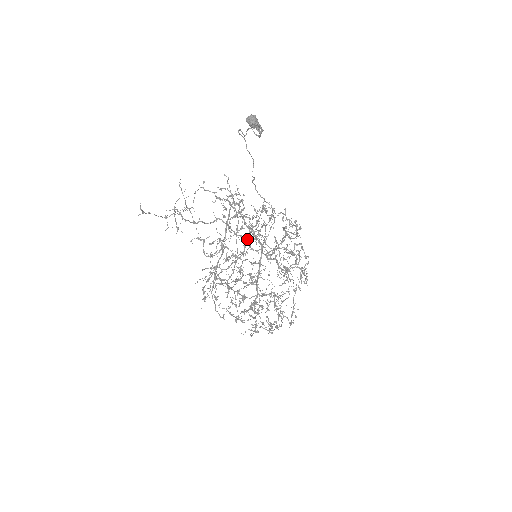
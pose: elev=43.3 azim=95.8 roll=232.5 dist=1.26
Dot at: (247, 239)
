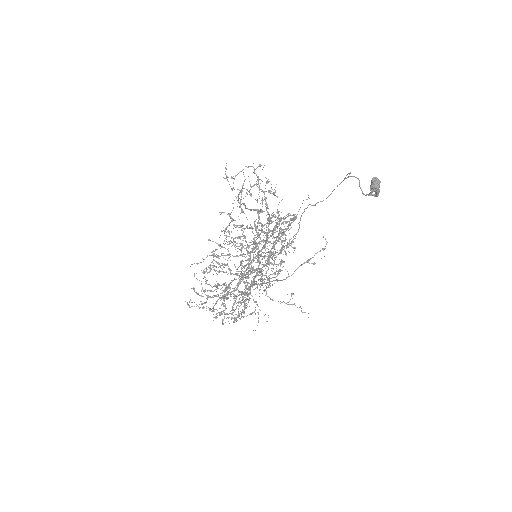
Dot at: occluded
